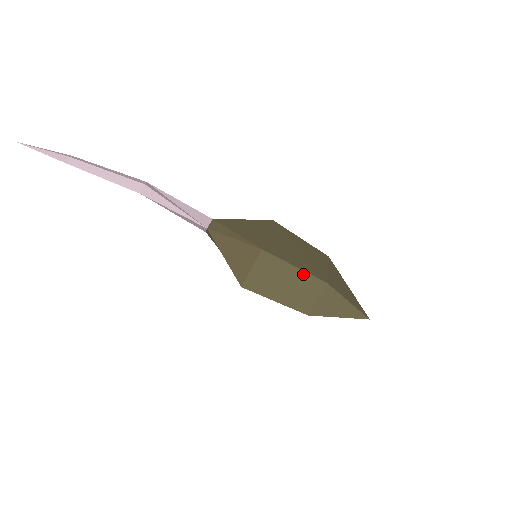
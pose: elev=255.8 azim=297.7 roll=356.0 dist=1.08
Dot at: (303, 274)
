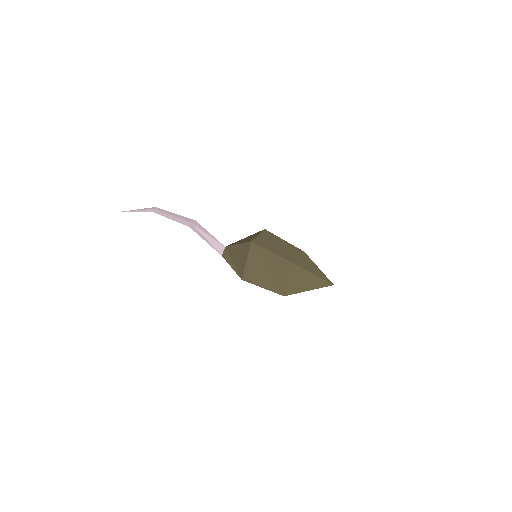
Dot at: (289, 244)
